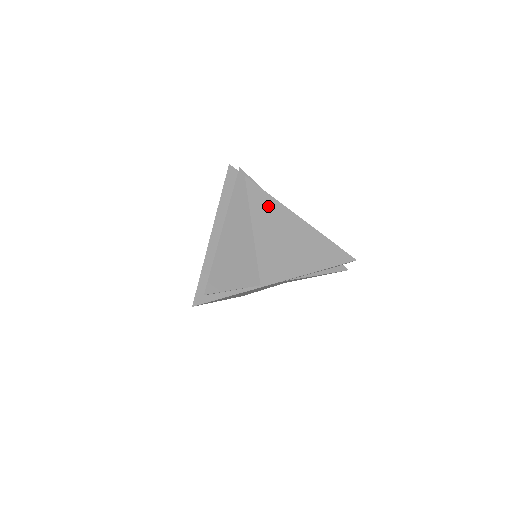
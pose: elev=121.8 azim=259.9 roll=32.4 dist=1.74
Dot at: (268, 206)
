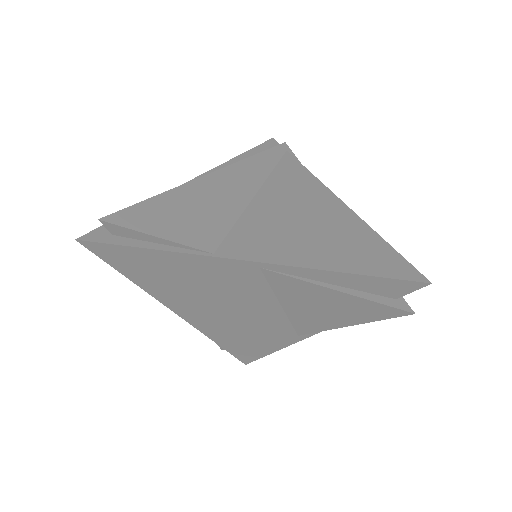
Dot at: (300, 181)
